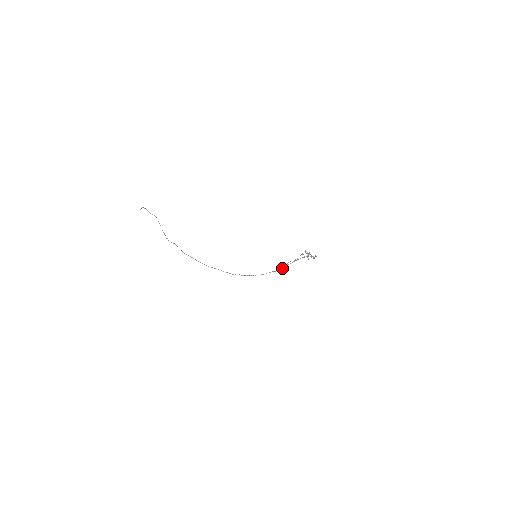
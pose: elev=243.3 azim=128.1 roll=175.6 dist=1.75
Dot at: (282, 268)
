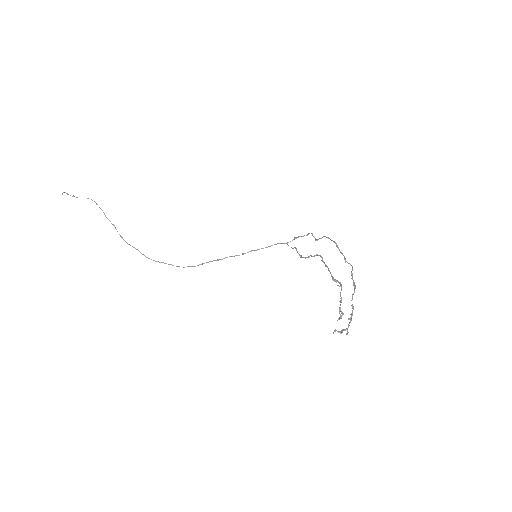
Dot at: (302, 257)
